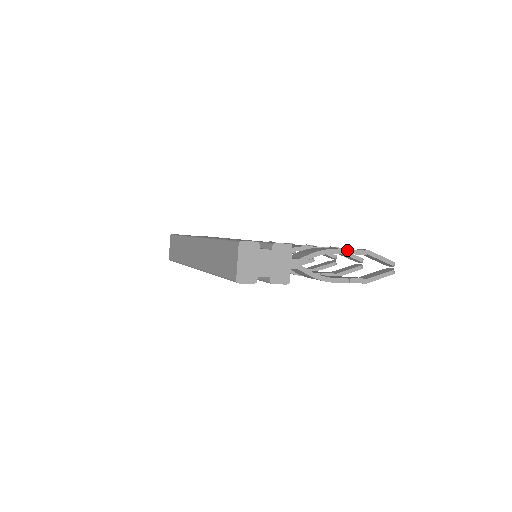
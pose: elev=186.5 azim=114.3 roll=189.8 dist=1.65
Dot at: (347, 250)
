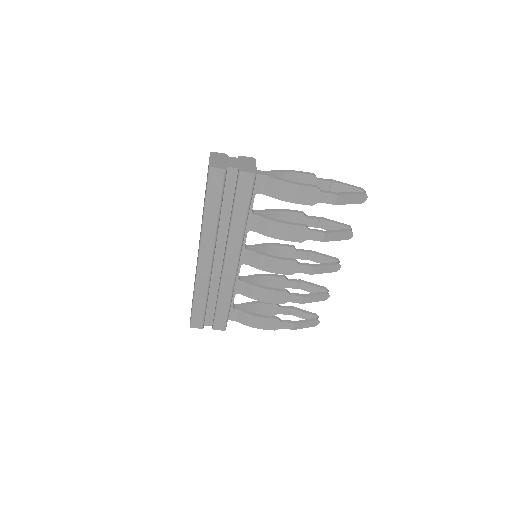
Dot at: (310, 173)
